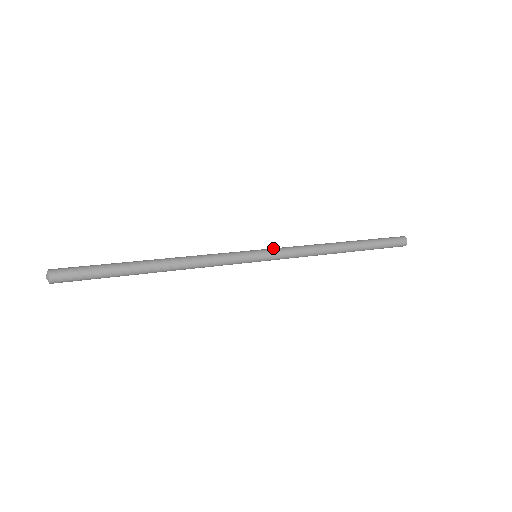
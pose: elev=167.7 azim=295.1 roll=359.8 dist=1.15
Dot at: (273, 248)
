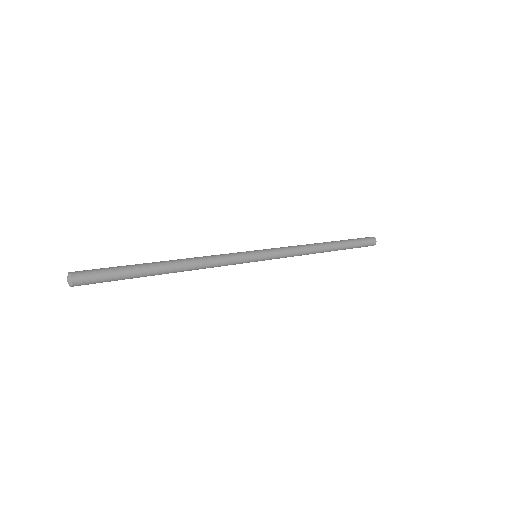
Dot at: occluded
